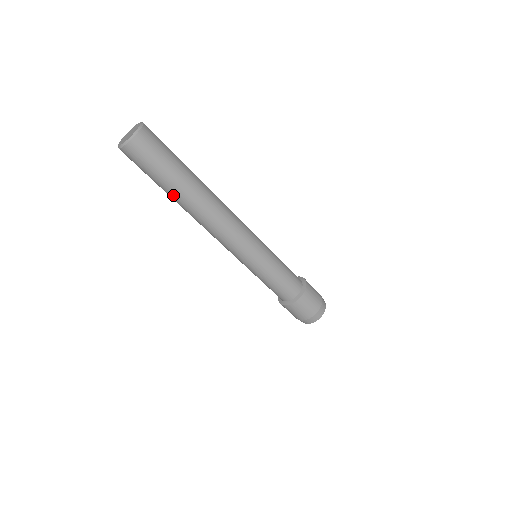
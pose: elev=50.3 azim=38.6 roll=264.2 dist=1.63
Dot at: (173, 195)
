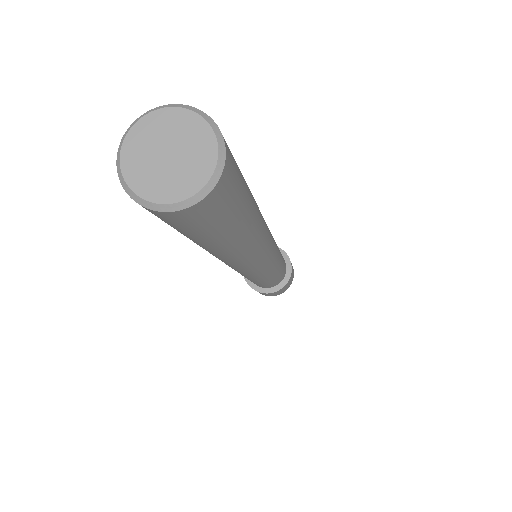
Dot at: occluded
